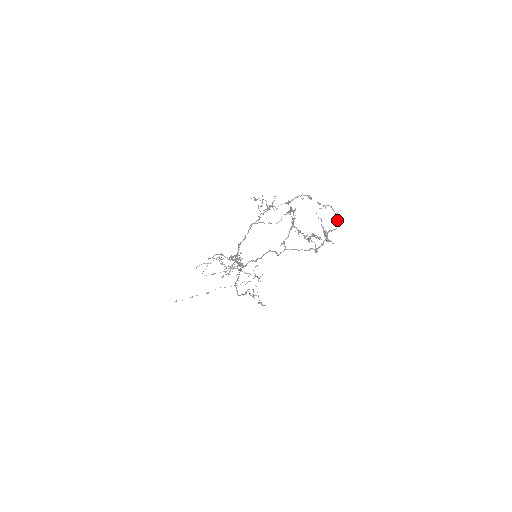
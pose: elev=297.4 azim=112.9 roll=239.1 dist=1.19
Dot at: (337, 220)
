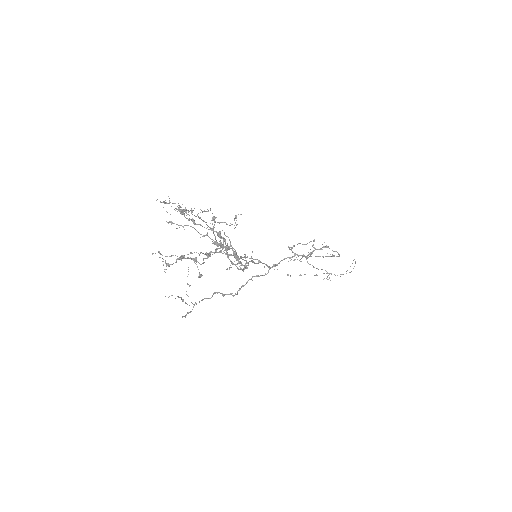
Dot at: (219, 244)
